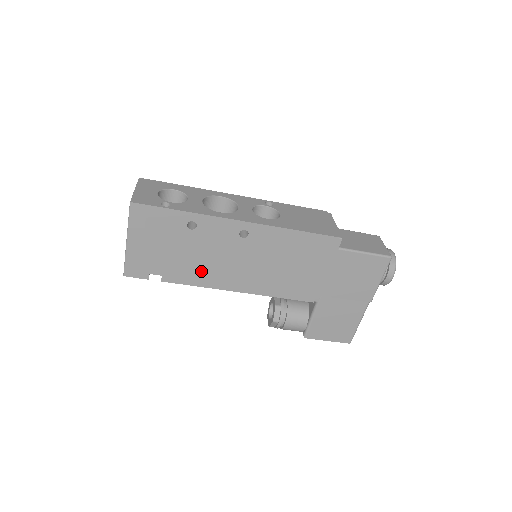
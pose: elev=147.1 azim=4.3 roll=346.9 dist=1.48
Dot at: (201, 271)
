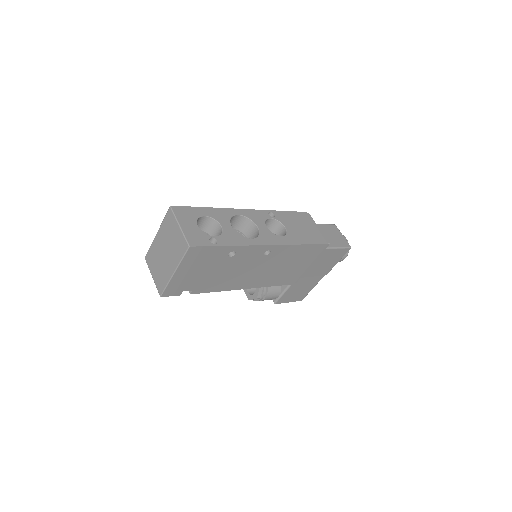
Dot at: (224, 282)
